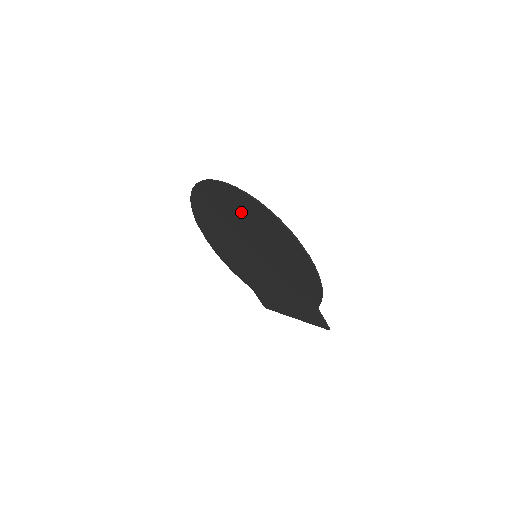
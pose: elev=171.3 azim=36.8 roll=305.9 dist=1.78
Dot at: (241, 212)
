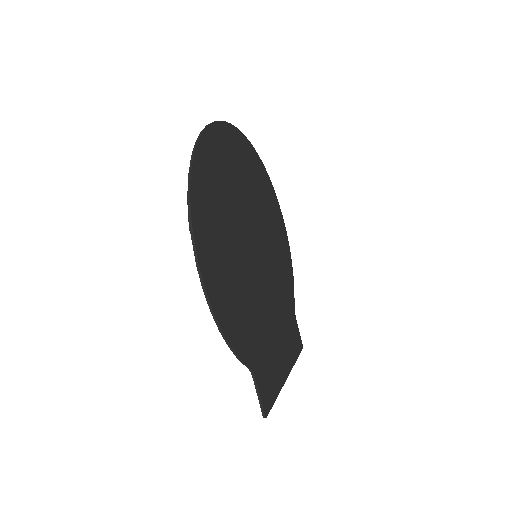
Dot at: (221, 175)
